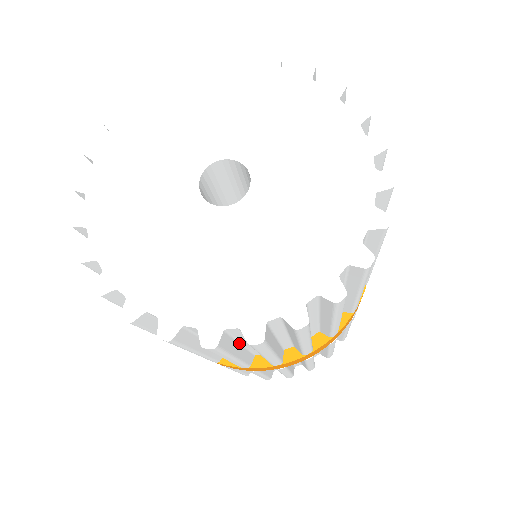
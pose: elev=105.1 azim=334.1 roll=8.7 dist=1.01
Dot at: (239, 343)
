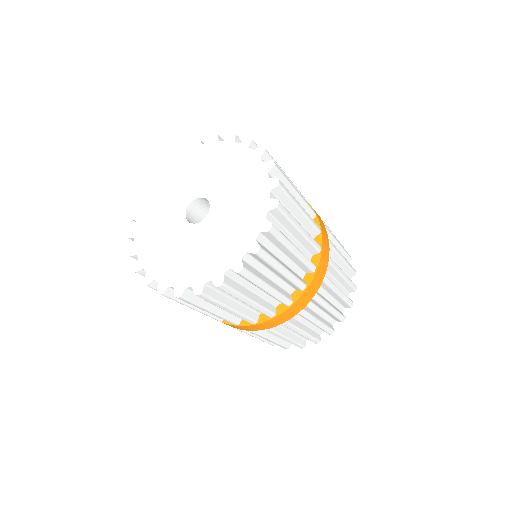
Dot at: (264, 276)
